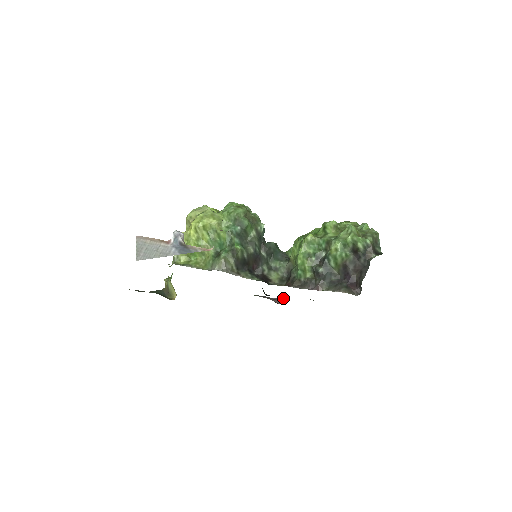
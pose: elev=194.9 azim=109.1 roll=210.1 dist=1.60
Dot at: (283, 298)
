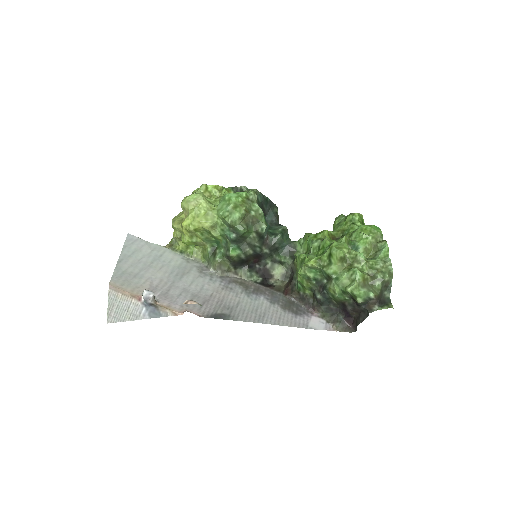
Dot at: occluded
